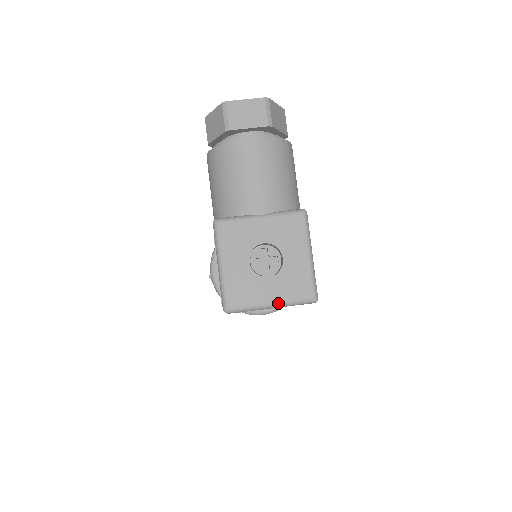
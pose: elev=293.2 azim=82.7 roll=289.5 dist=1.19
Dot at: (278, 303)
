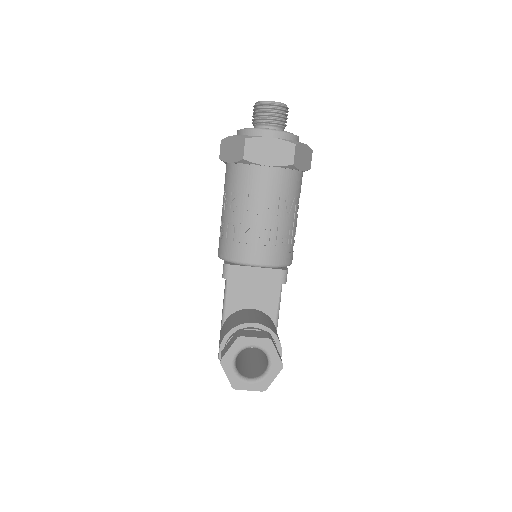
Dot at: occluded
